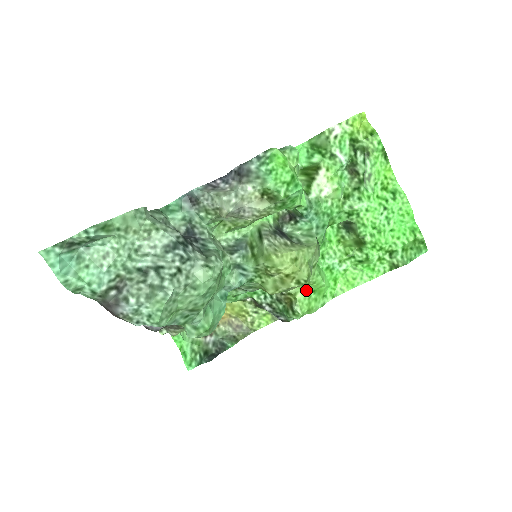
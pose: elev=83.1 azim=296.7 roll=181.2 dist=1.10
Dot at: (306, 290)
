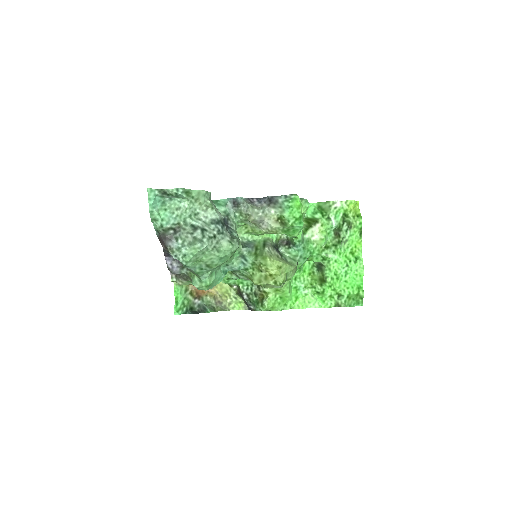
Dot at: (276, 294)
